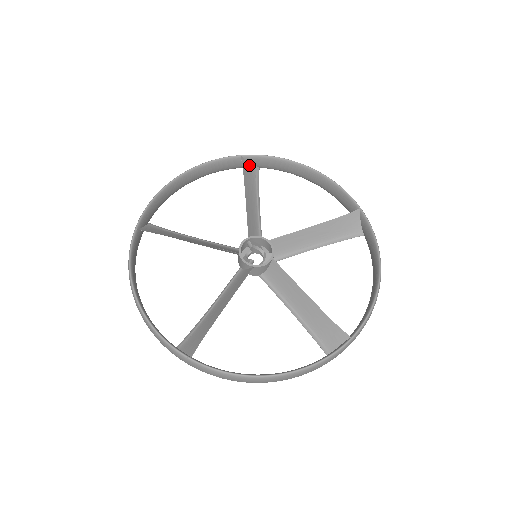
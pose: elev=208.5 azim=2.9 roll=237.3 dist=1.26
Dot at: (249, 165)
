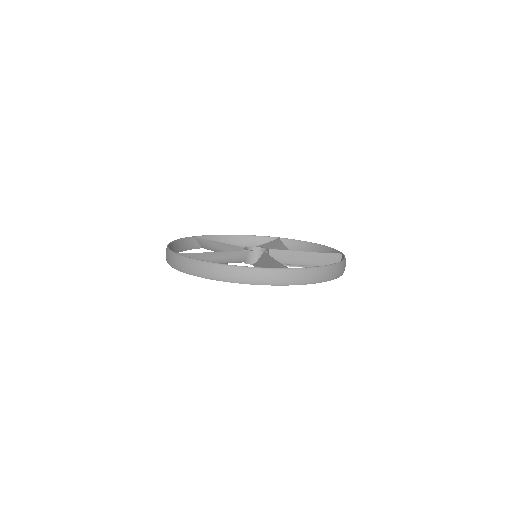
Dot at: (200, 242)
